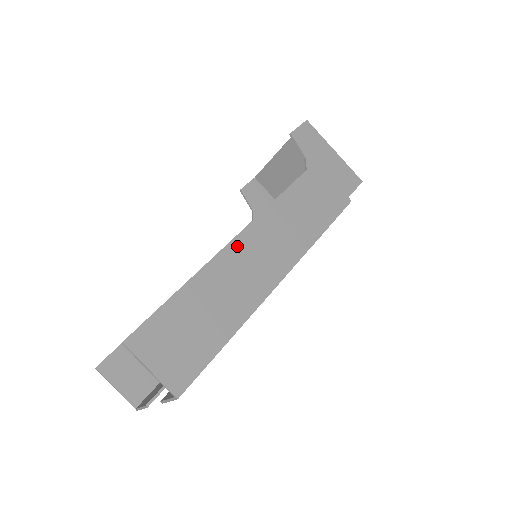
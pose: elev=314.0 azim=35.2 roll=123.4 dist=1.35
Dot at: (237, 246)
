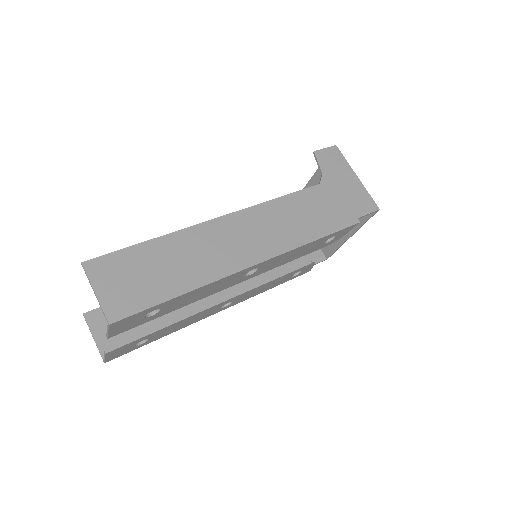
Dot at: (221, 224)
